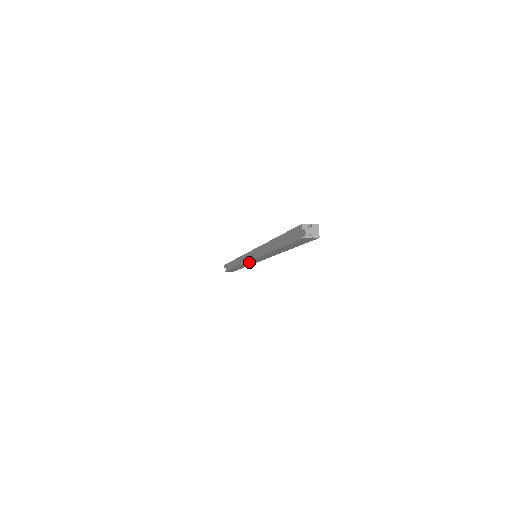
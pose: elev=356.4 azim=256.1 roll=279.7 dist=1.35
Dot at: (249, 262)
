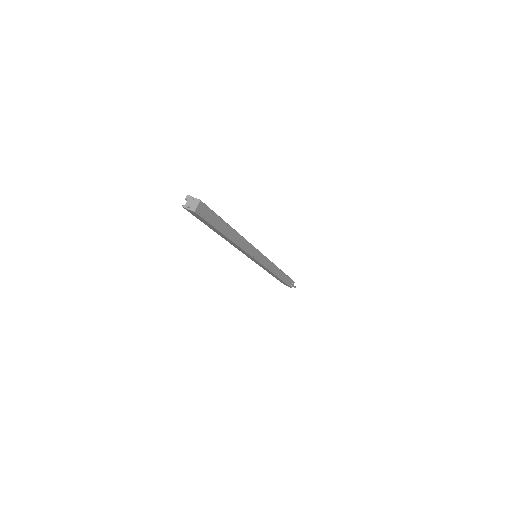
Dot at: (256, 262)
